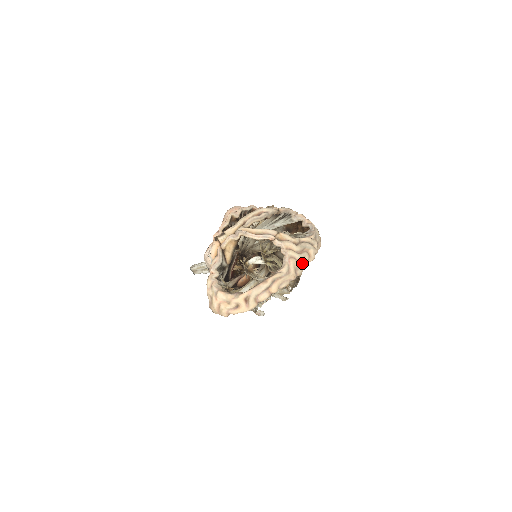
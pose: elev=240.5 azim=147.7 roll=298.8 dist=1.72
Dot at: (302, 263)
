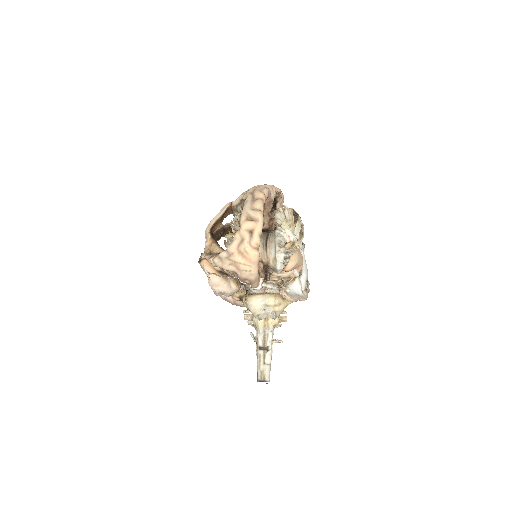
Dot at: occluded
